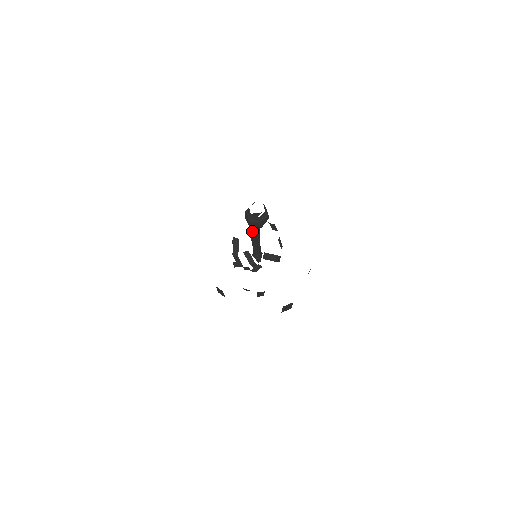
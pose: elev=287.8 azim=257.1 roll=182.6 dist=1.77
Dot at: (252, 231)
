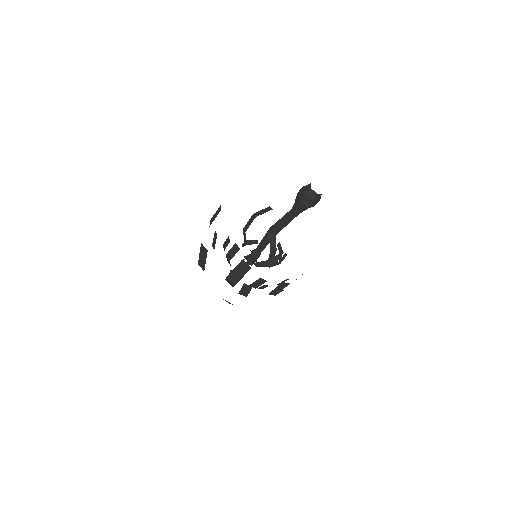
Dot at: (290, 218)
